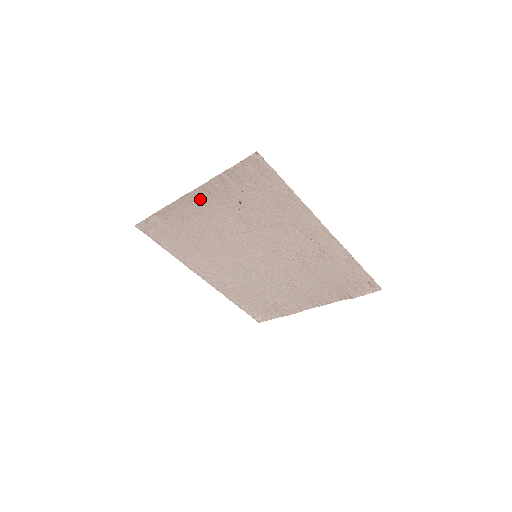
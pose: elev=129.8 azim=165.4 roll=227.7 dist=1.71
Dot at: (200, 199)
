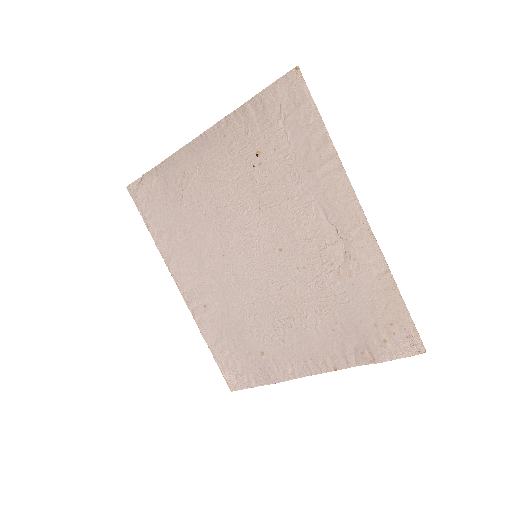
Dot at: (211, 146)
